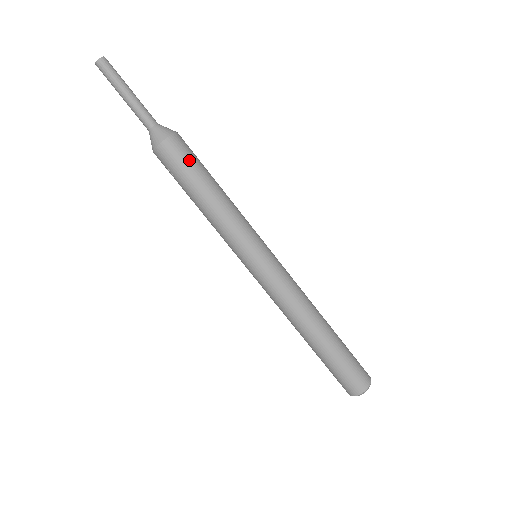
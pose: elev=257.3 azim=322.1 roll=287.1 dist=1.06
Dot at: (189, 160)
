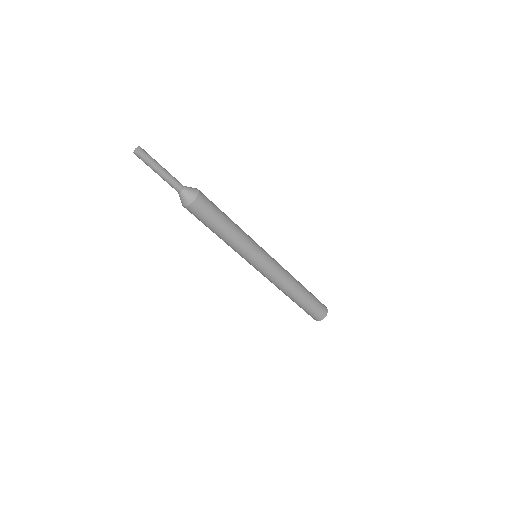
Dot at: (201, 219)
